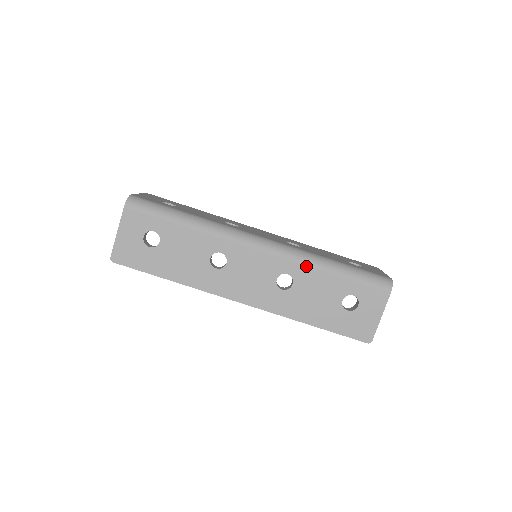
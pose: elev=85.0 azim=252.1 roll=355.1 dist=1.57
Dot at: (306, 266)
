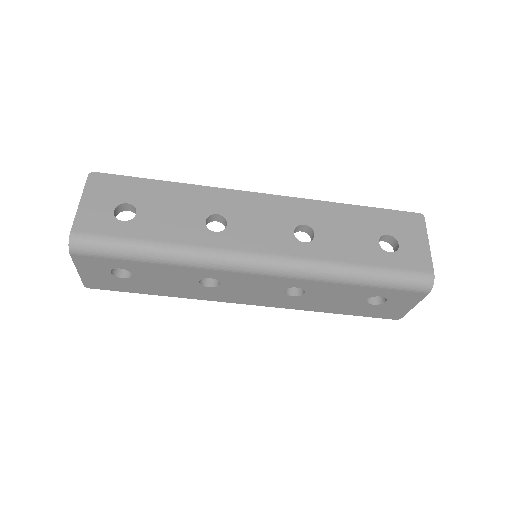
Dot at: (320, 282)
